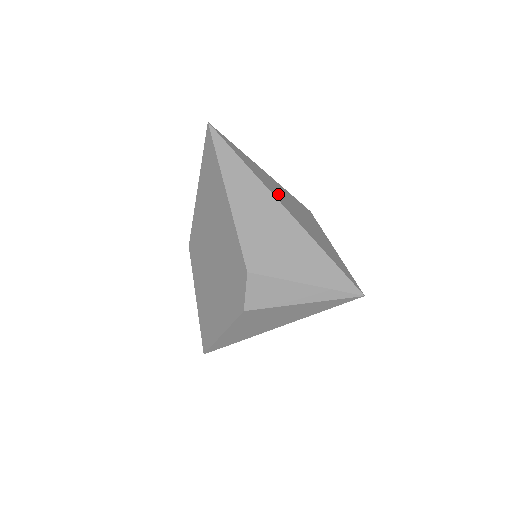
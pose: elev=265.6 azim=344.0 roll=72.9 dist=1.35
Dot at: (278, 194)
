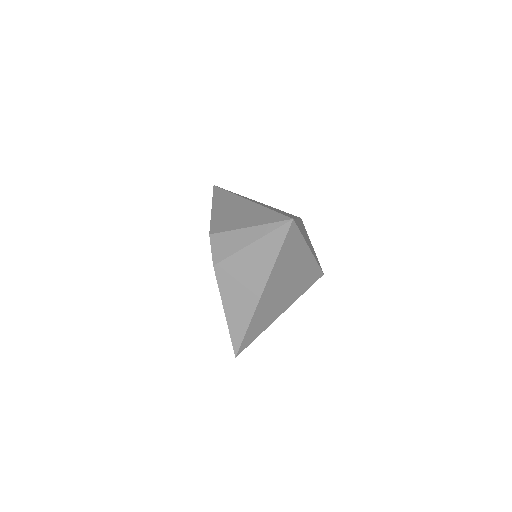
Dot at: occluded
